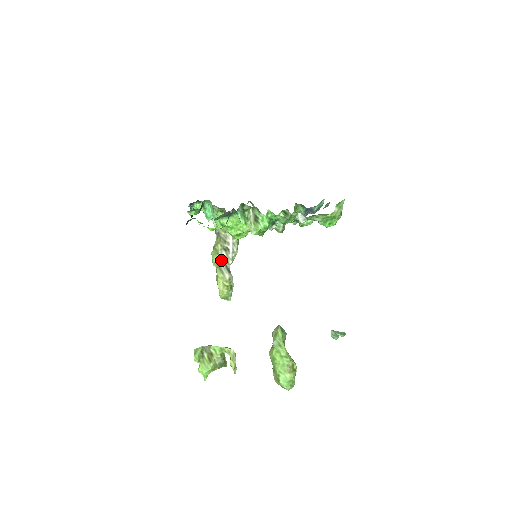
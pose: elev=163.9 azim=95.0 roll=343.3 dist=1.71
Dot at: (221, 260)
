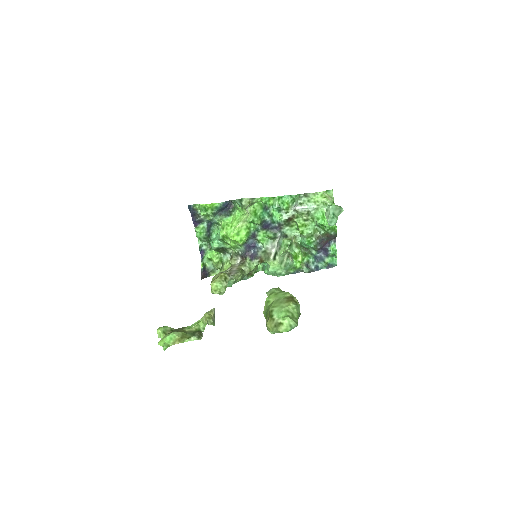
Dot at: occluded
